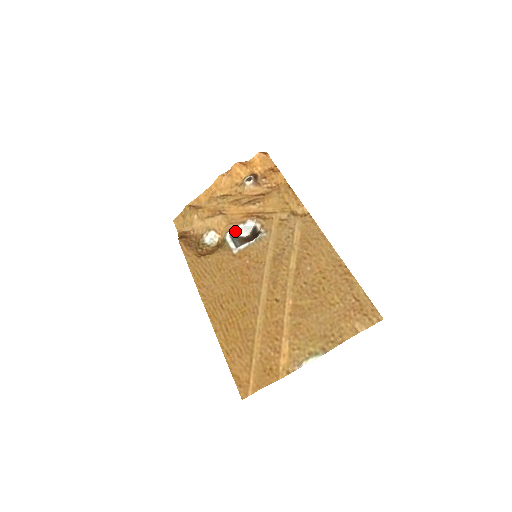
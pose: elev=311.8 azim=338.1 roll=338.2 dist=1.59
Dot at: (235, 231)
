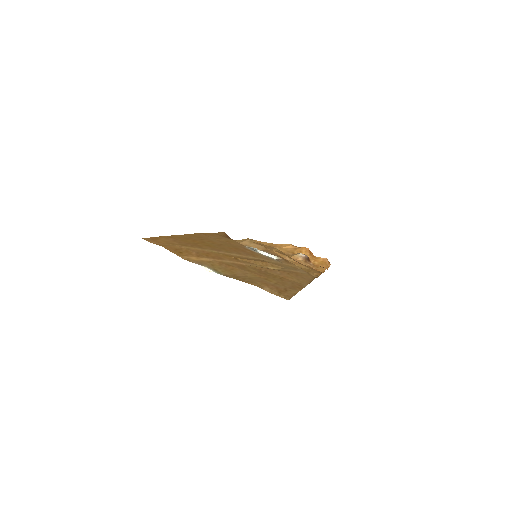
Dot at: (261, 252)
